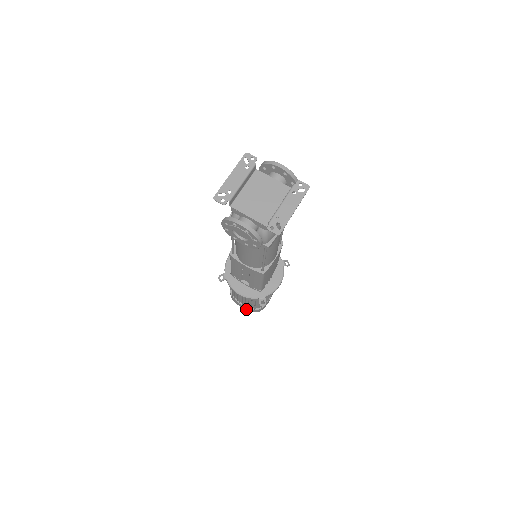
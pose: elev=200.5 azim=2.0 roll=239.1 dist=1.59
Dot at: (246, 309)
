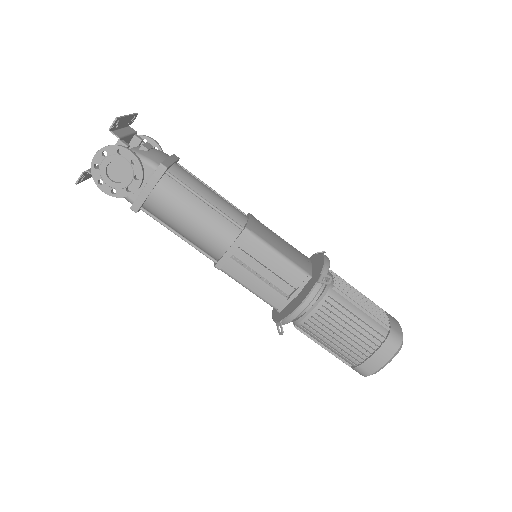
Dot at: (387, 357)
